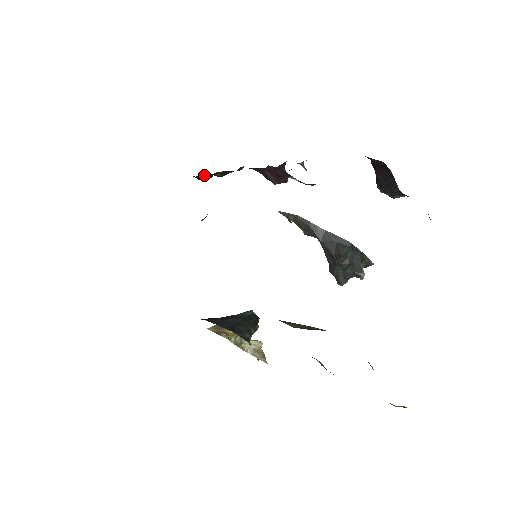
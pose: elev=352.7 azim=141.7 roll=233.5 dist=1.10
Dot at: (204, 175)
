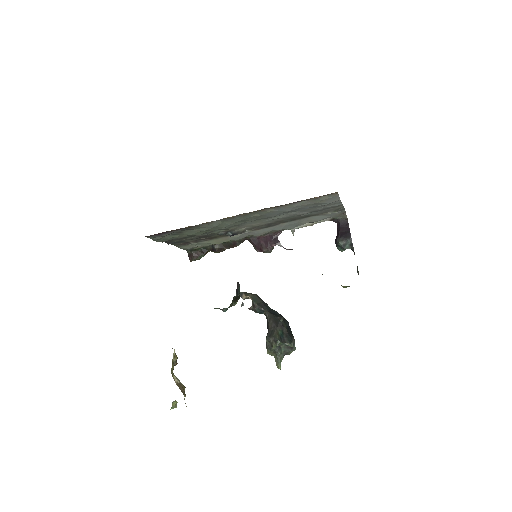
Dot at: (203, 249)
